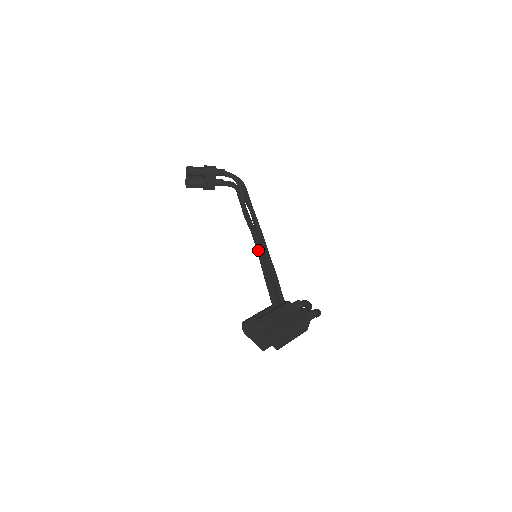
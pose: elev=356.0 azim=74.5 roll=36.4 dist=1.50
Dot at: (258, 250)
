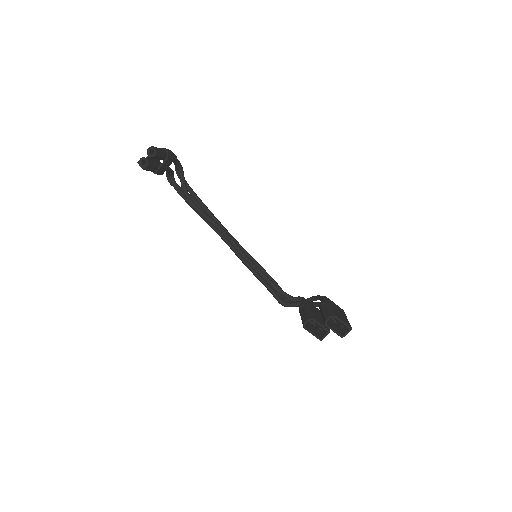
Dot at: (239, 248)
